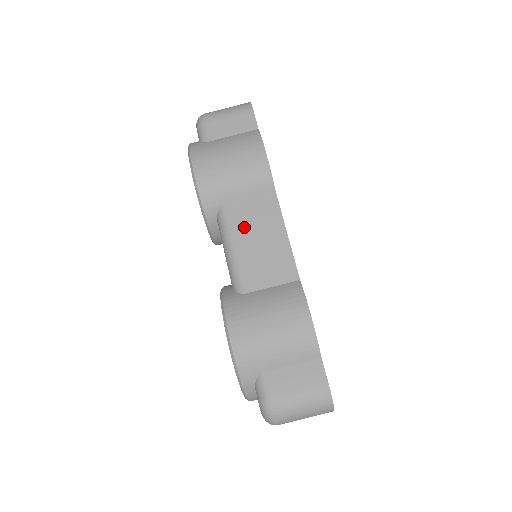
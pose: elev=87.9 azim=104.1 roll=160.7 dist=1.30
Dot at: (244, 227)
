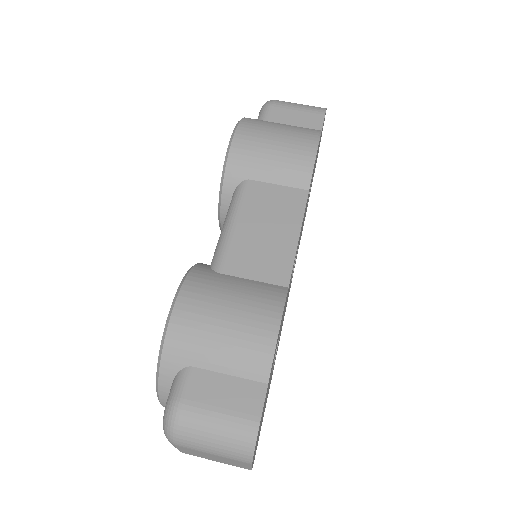
Dot at: (257, 209)
